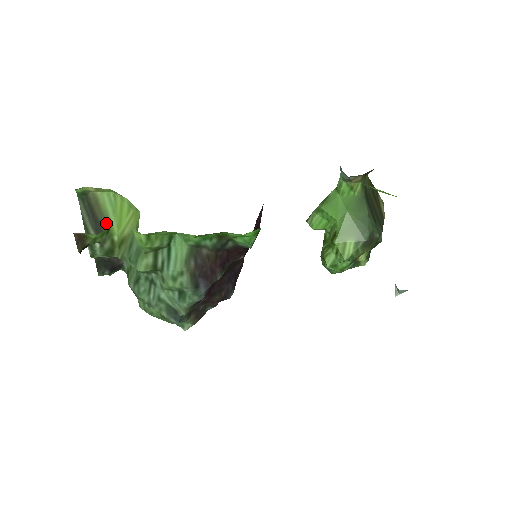
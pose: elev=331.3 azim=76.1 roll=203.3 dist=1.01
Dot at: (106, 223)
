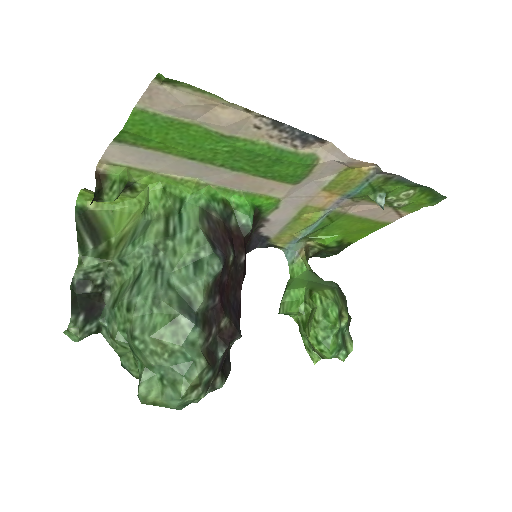
Dot at: (103, 229)
